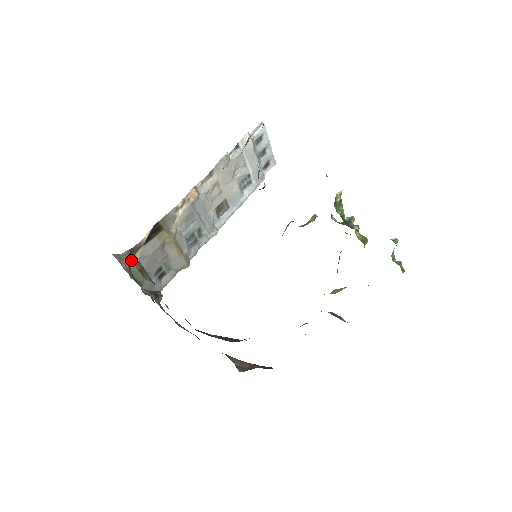
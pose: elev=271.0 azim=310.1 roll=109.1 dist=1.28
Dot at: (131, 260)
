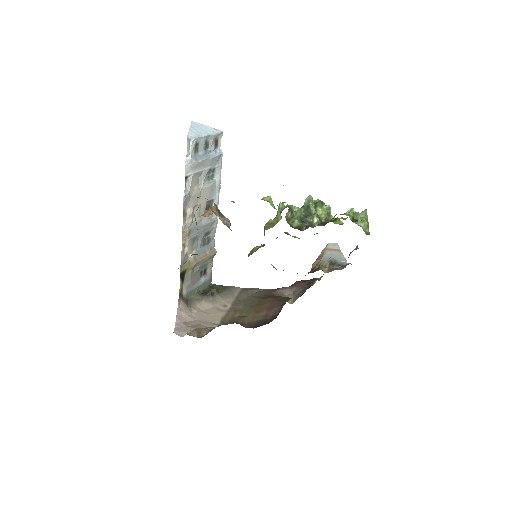
Dot at: (189, 335)
